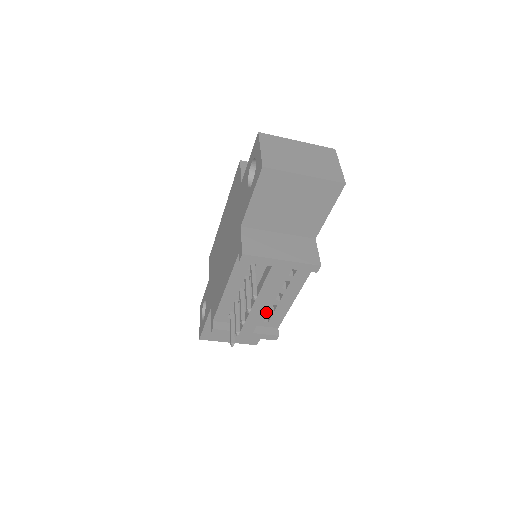
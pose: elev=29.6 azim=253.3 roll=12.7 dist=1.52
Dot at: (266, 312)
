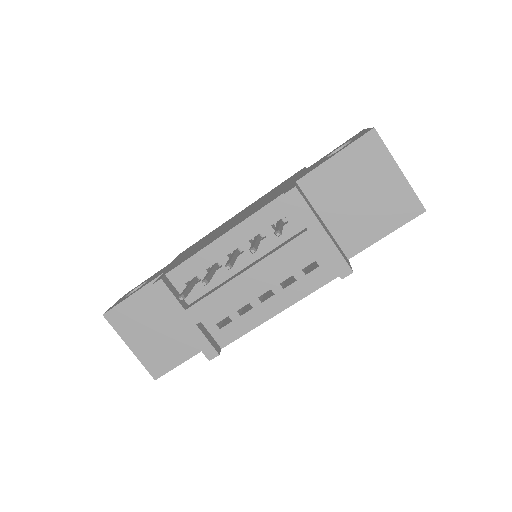
Dot at: (232, 309)
